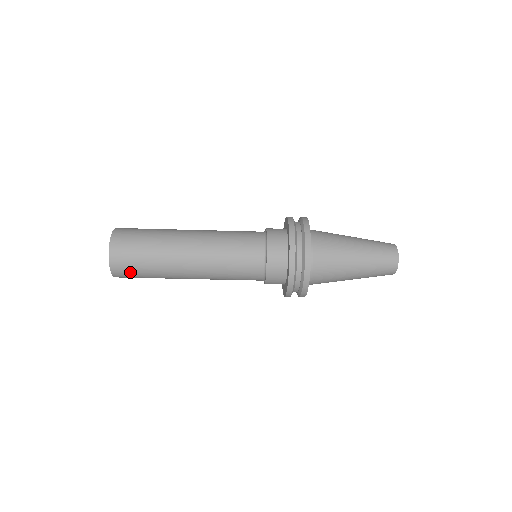
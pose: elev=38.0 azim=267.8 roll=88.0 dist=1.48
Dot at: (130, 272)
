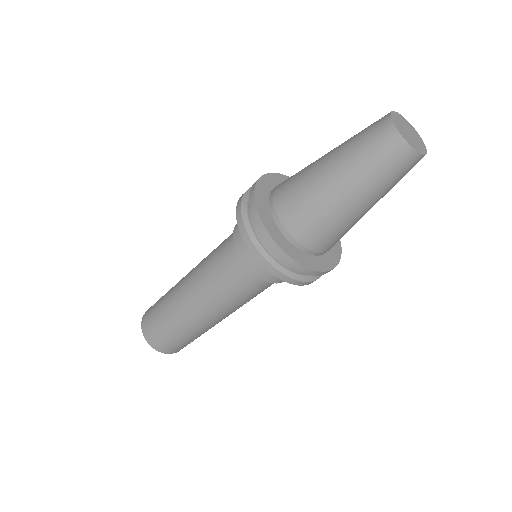
Dot at: (154, 328)
